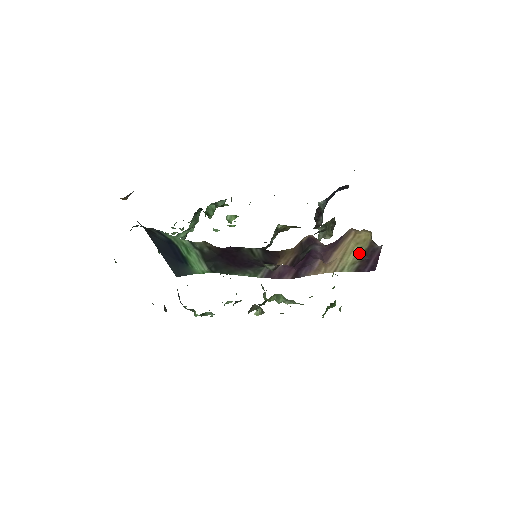
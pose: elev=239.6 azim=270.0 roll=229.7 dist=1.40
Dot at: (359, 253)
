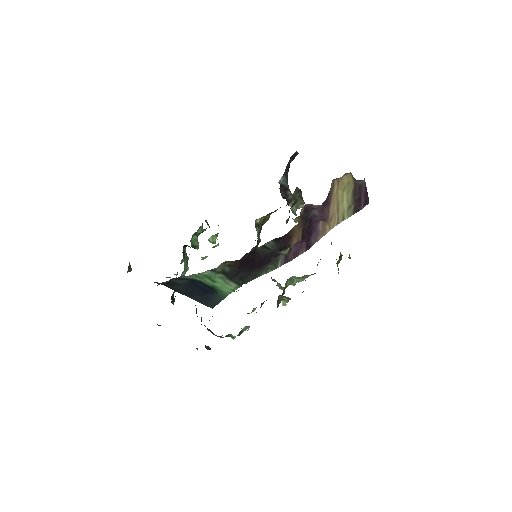
Dot at: (349, 196)
